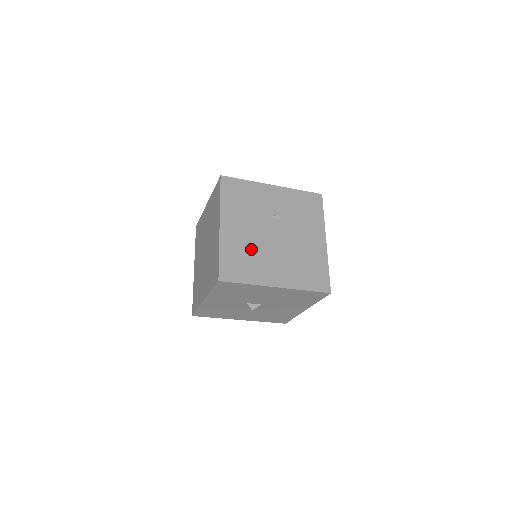
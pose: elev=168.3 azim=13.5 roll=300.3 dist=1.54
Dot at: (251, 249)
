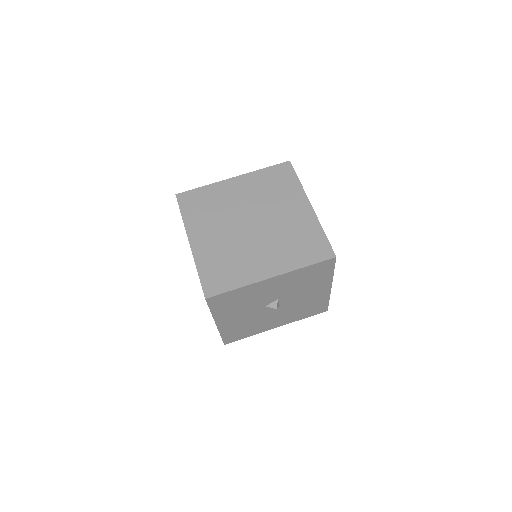
Dot at: occluded
